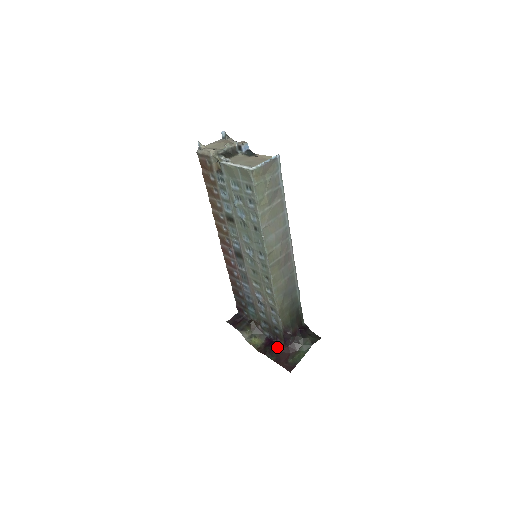
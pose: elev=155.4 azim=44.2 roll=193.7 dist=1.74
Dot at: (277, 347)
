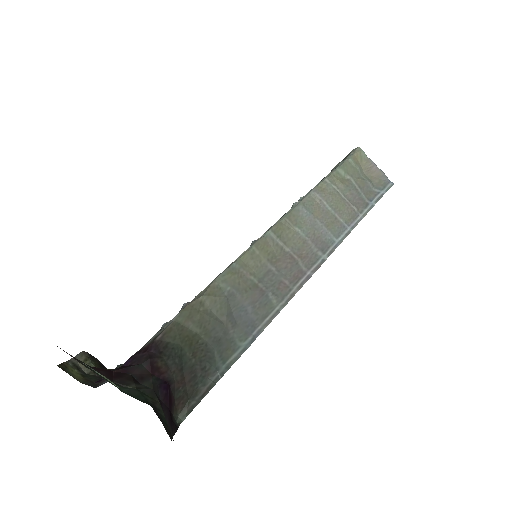
Dot at: occluded
